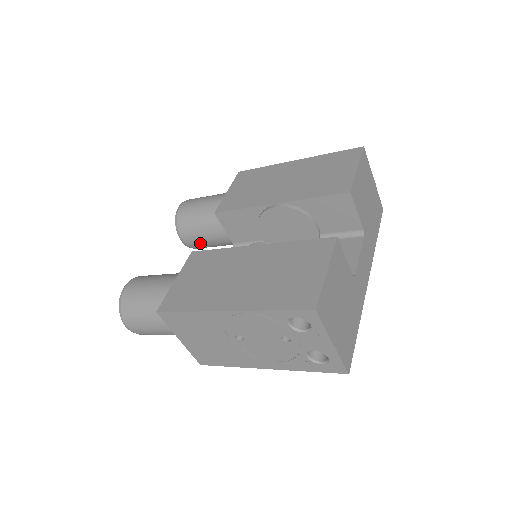
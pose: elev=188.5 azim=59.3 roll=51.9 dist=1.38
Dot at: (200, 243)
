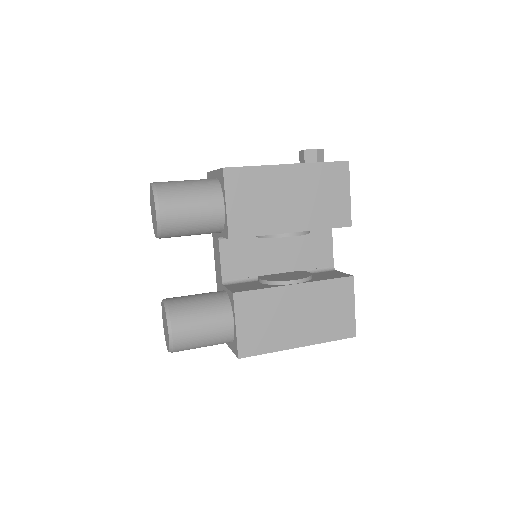
Dot at: occluded
